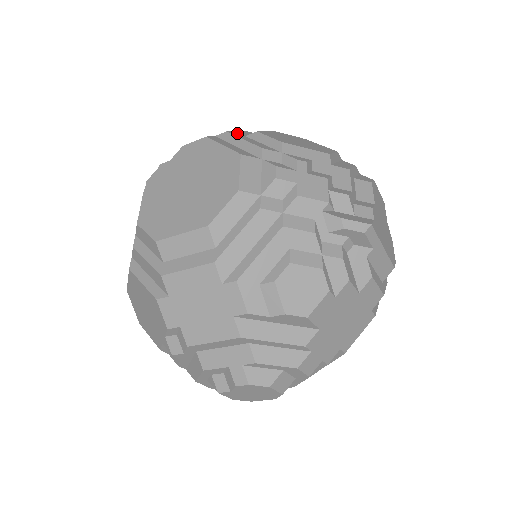
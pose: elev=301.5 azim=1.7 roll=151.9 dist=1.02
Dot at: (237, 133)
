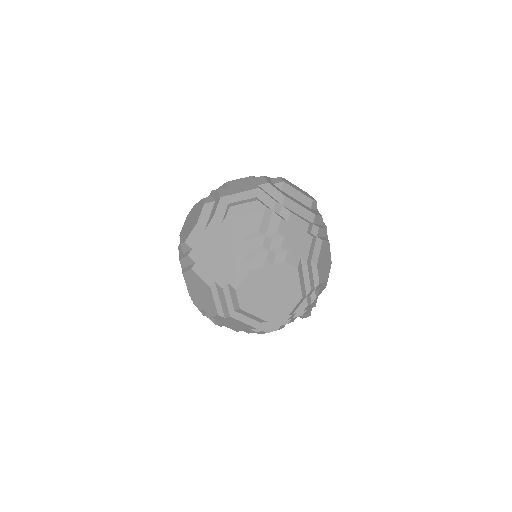
Dot at: (310, 258)
